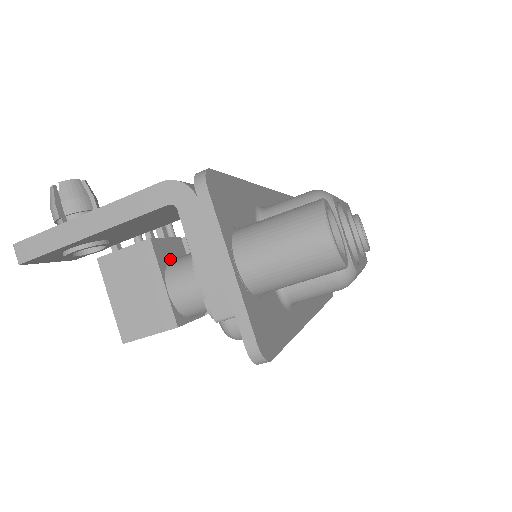
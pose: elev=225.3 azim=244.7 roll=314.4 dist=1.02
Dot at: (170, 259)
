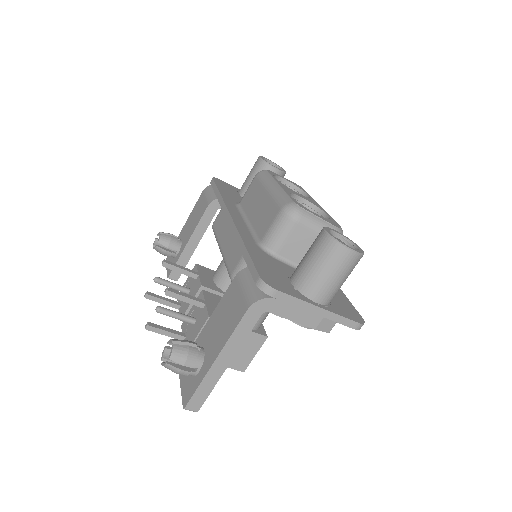
Dot at: occluded
